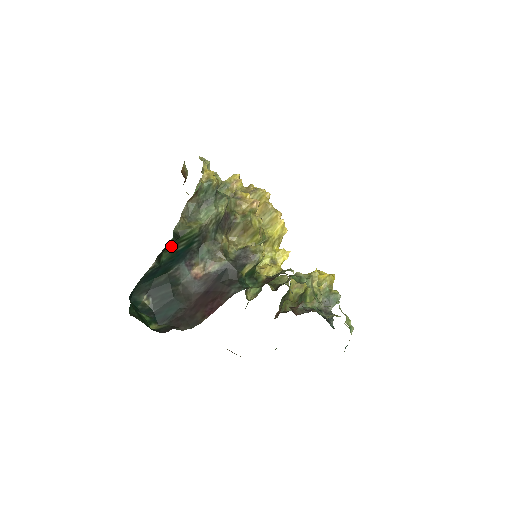
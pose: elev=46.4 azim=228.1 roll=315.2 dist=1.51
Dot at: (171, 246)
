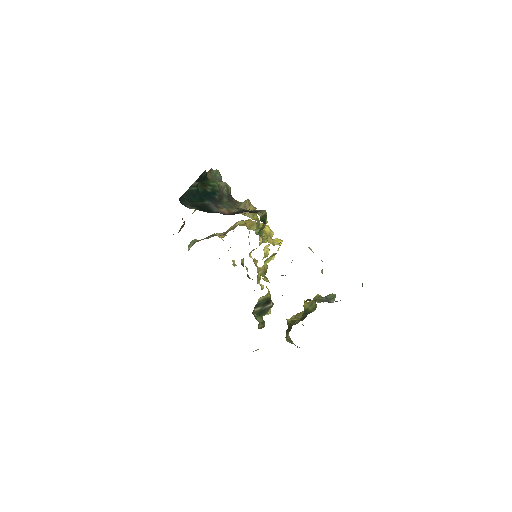
Dot at: (203, 184)
